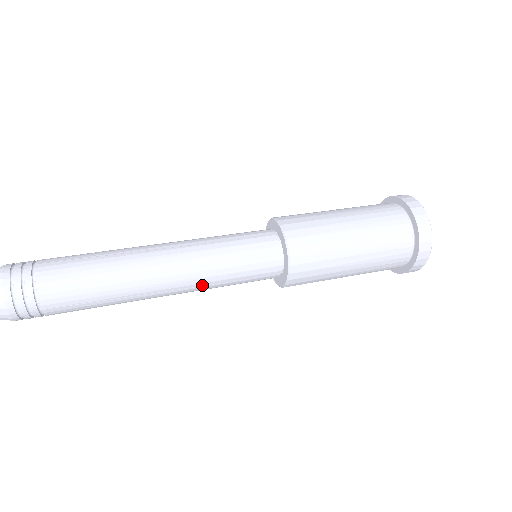
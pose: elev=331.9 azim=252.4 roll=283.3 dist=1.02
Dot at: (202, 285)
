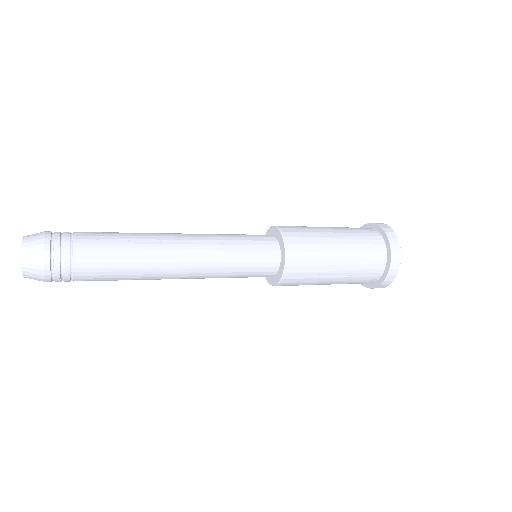
Dot at: (212, 259)
